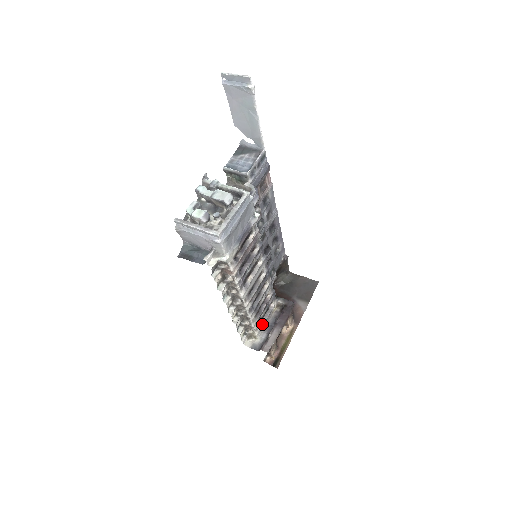
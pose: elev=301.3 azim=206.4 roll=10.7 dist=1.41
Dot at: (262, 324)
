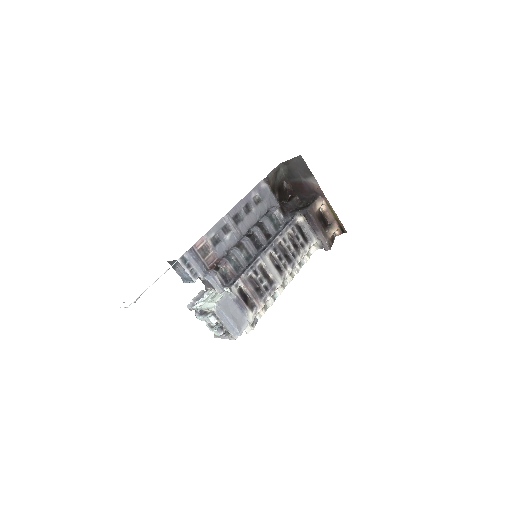
Dot at: (308, 237)
